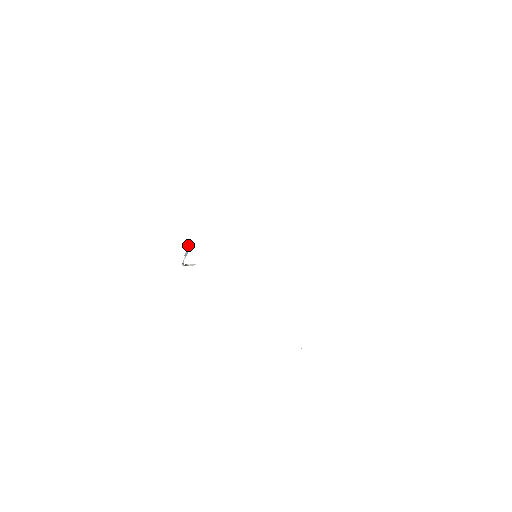
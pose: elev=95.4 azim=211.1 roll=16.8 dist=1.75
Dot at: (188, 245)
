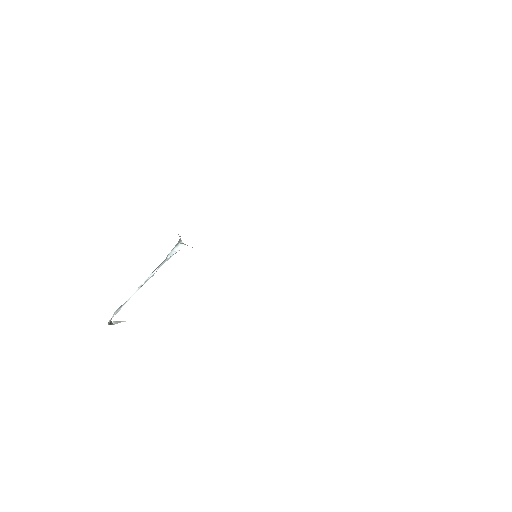
Dot at: (177, 247)
